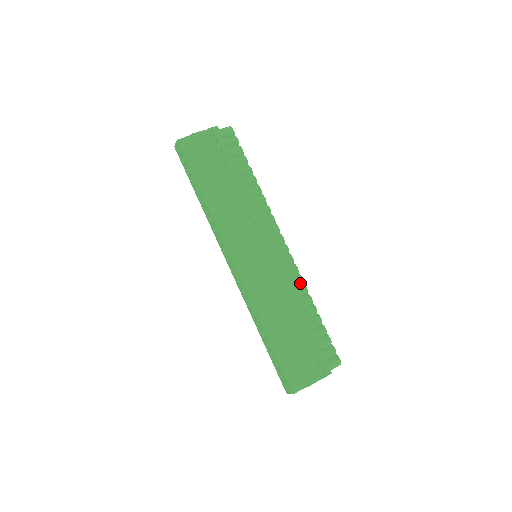
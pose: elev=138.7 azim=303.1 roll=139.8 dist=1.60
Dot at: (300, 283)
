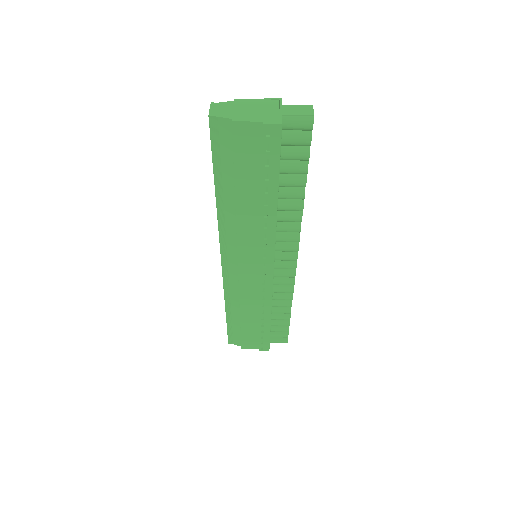
Dot at: (289, 292)
